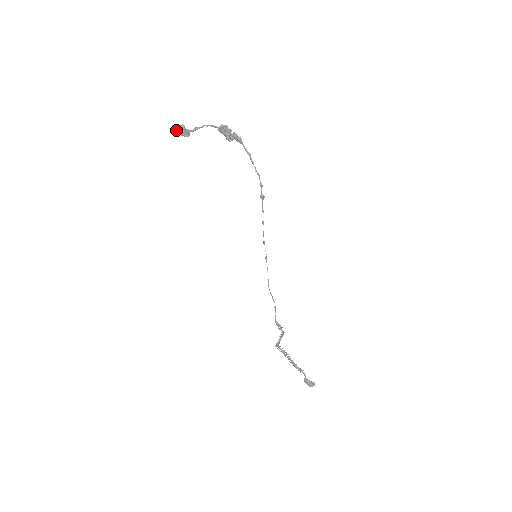
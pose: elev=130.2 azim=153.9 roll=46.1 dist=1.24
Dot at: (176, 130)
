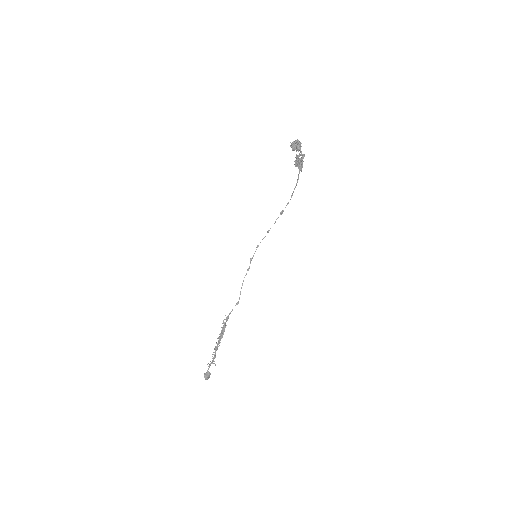
Dot at: (296, 143)
